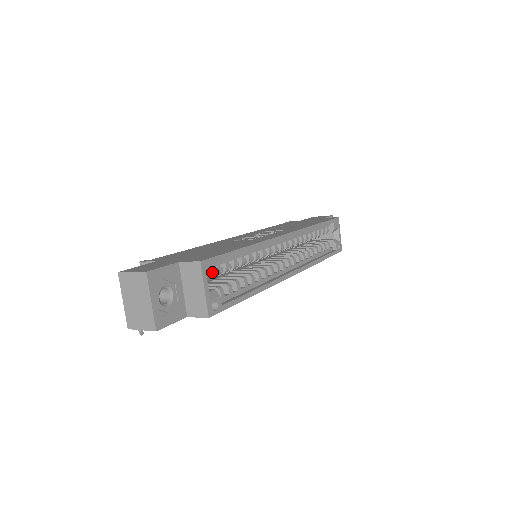
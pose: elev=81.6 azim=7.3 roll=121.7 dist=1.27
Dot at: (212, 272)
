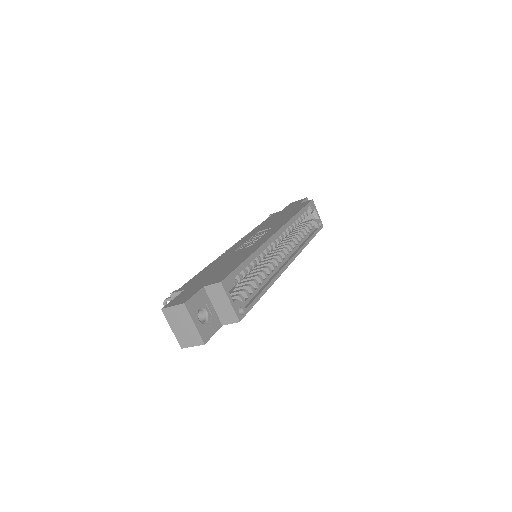
Dot at: (231, 287)
